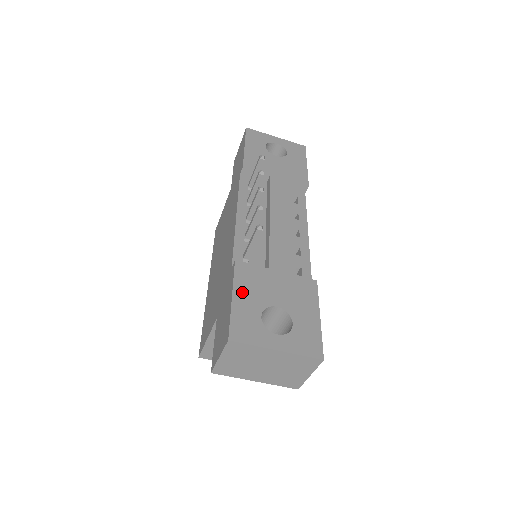
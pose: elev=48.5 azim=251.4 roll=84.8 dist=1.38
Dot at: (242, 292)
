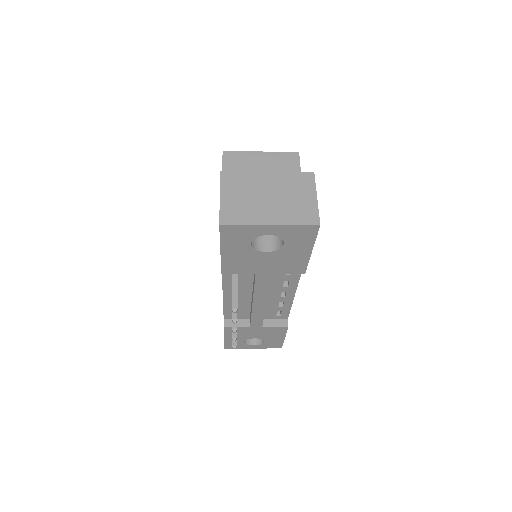
Dot at: (230, 337)
